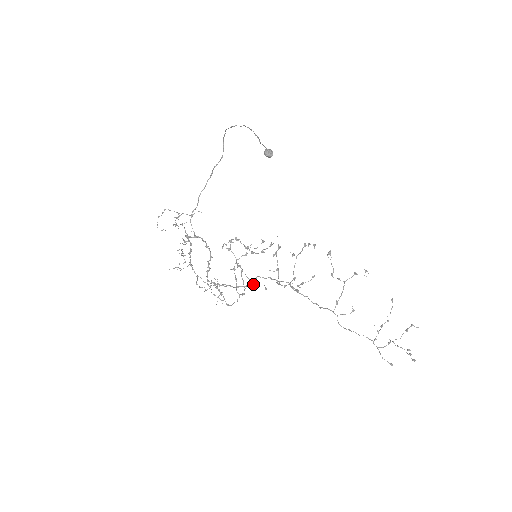
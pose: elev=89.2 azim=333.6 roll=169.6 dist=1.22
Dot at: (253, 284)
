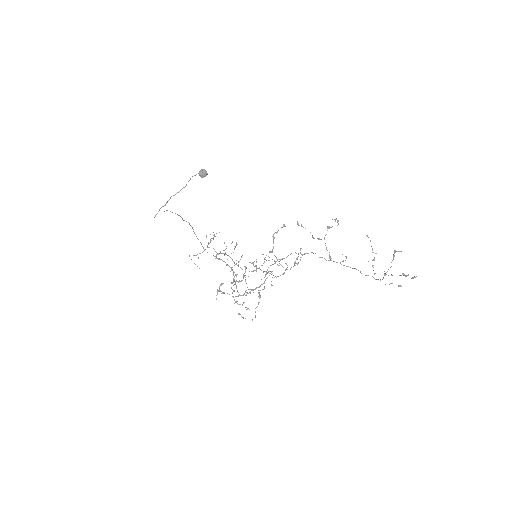
Dot at: occluded
